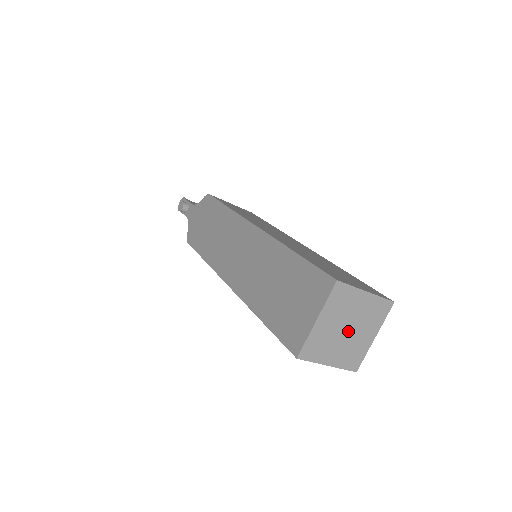
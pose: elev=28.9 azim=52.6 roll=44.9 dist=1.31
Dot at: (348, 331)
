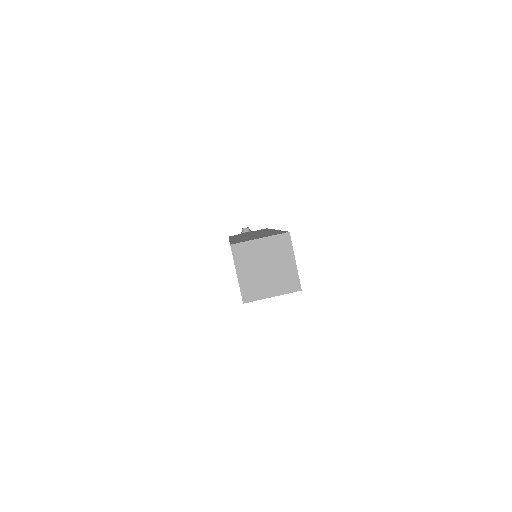
Dot at: (265, 270)
